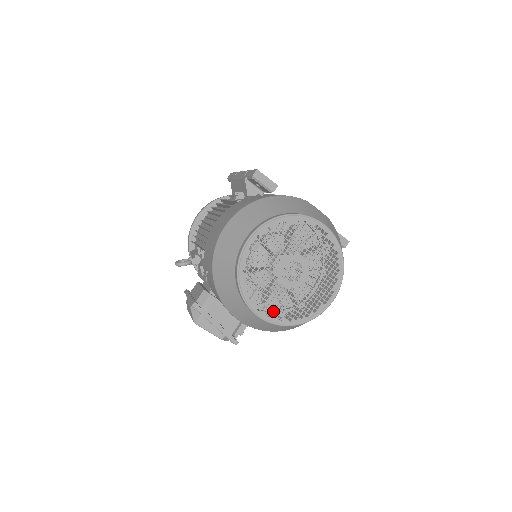
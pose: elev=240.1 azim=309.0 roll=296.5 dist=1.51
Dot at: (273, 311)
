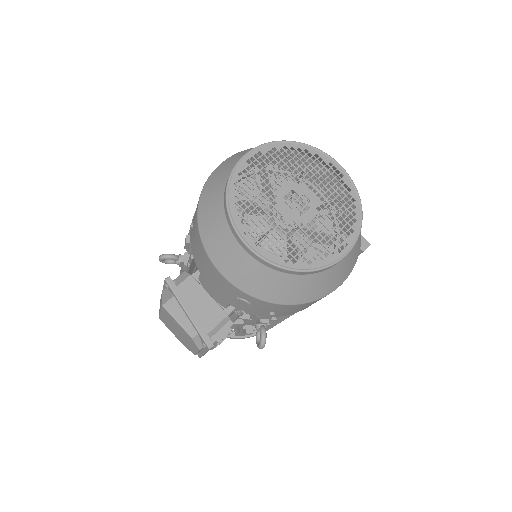
Dot at: (265, 242)
